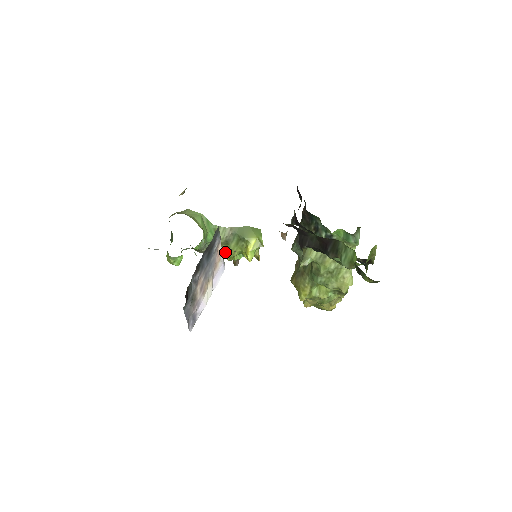
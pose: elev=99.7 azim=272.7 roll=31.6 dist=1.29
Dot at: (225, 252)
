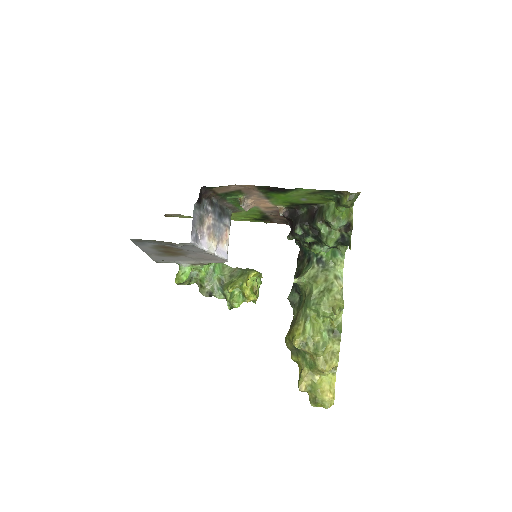
Dot at: (227, 286)
